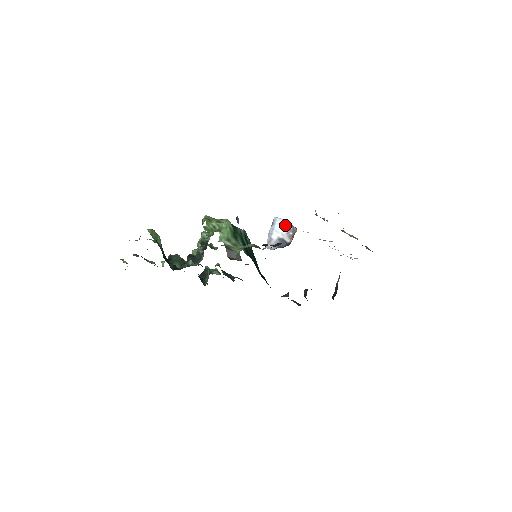
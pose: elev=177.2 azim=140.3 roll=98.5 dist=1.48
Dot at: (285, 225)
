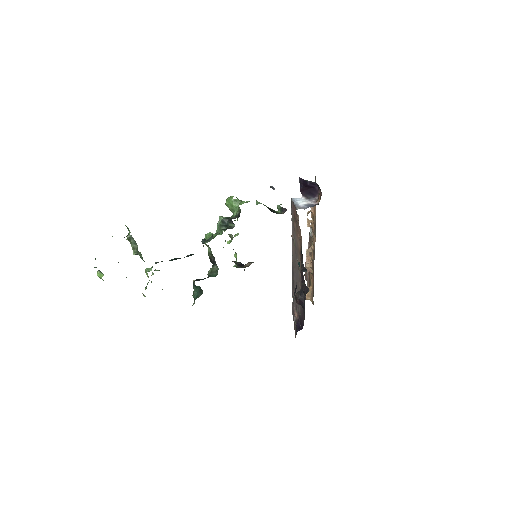
Dot at: (305, 199)
